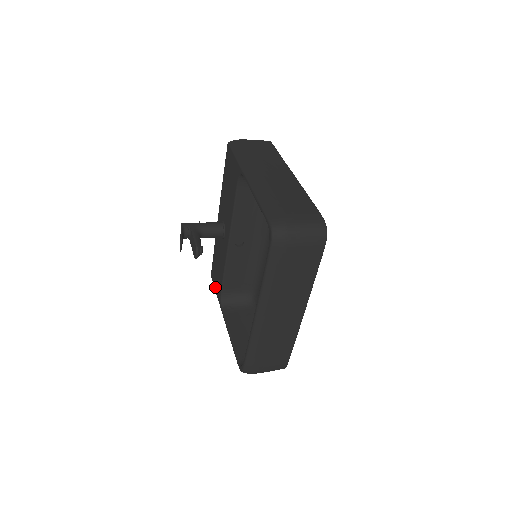
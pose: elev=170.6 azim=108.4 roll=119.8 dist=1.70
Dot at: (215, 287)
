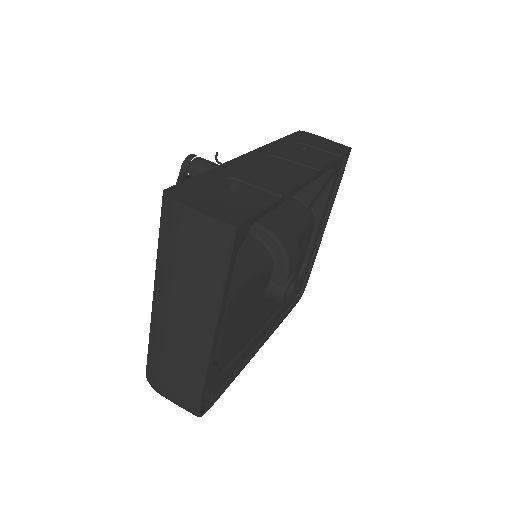
Dot at: occluded
